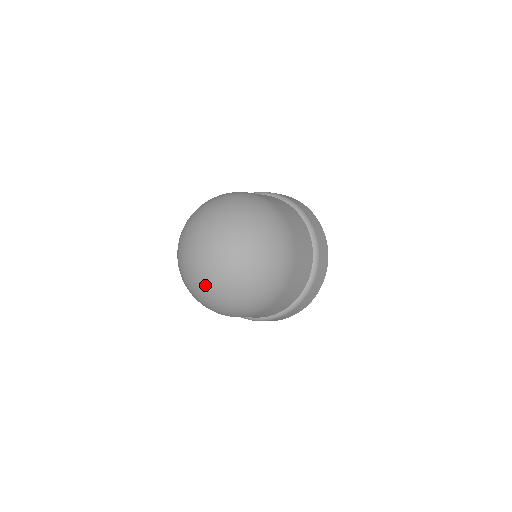
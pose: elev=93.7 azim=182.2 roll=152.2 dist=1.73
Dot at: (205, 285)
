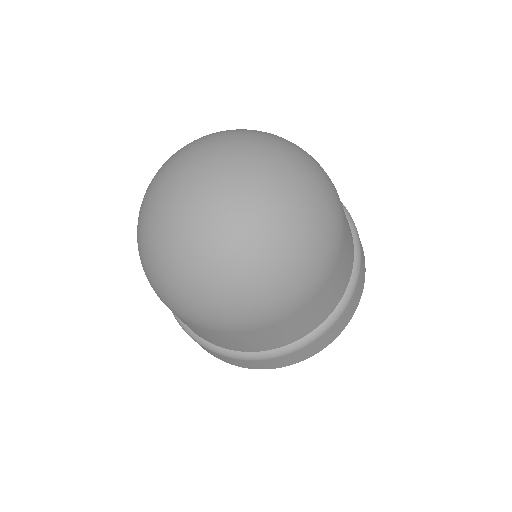
Dot at: (162, 220)
